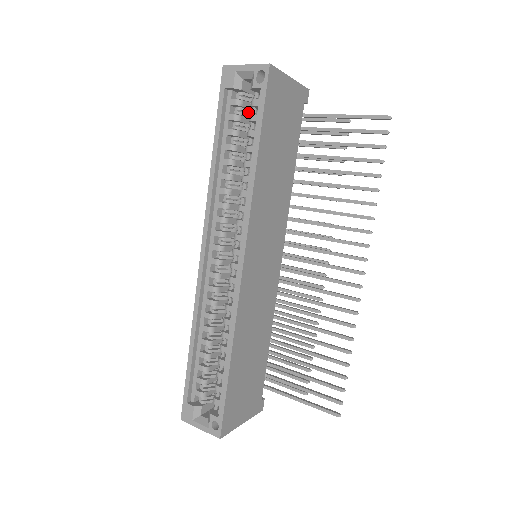
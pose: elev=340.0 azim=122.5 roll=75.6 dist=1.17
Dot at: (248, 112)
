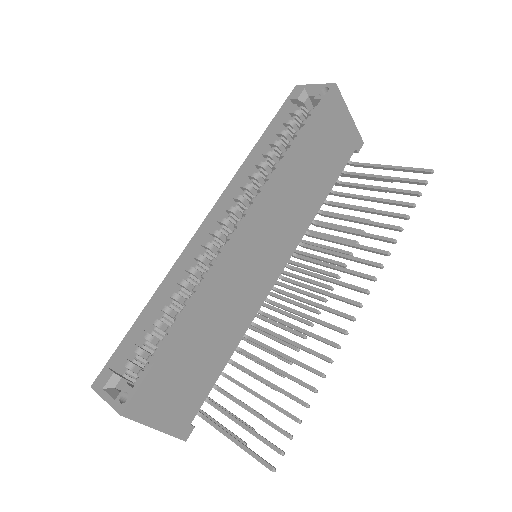
Dot at: occluded
